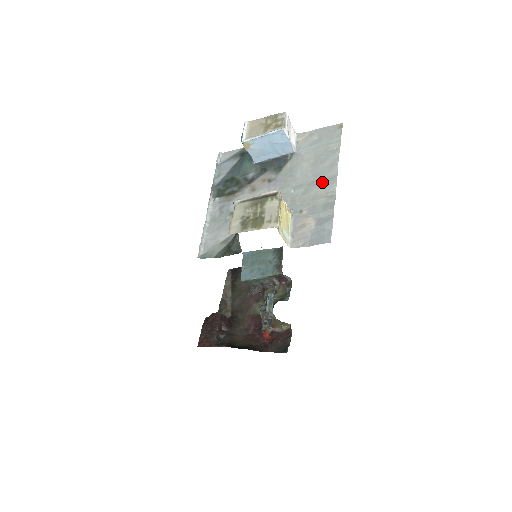
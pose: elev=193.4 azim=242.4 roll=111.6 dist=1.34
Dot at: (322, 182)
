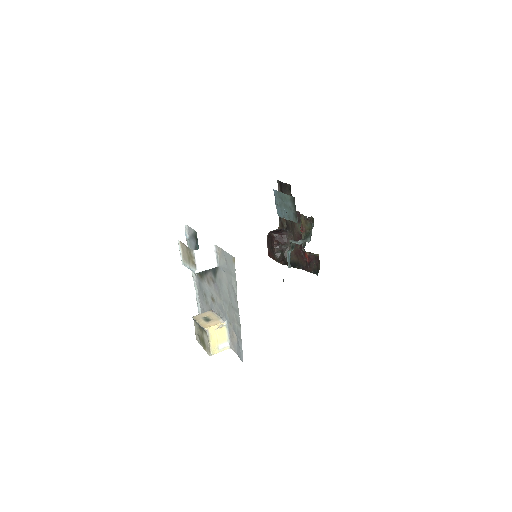
Dot at: (234, 310)
